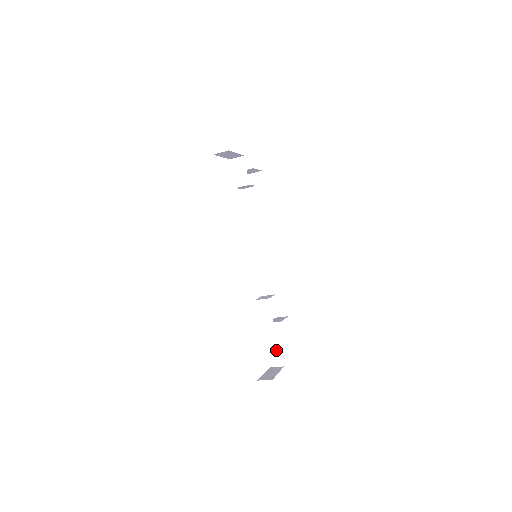
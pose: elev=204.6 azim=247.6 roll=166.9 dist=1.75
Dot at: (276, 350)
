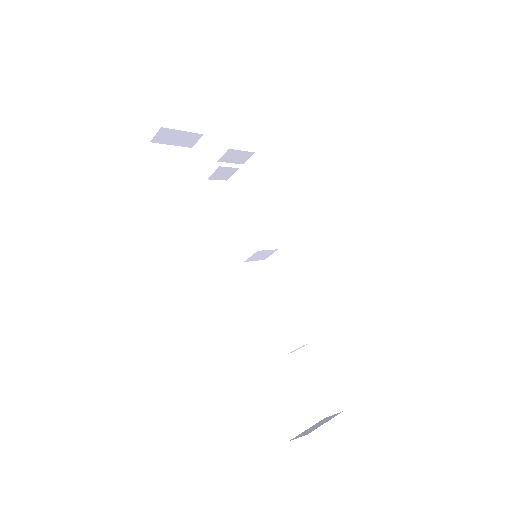
Dot at: (324, 387)
